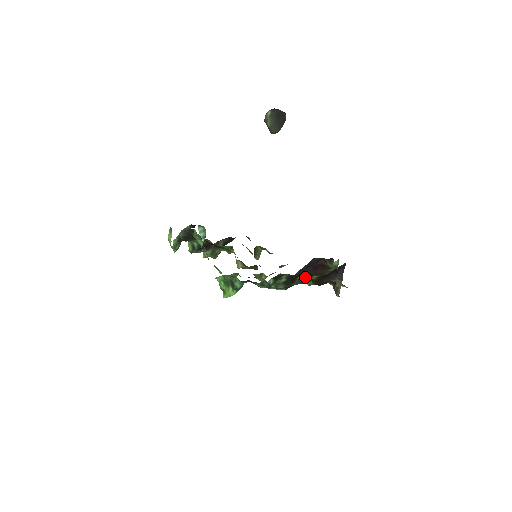
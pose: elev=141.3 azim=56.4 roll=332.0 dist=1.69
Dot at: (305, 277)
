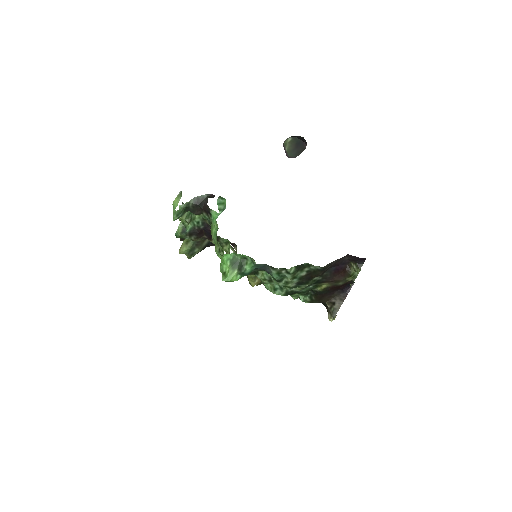
Dot at: (317, 282)
